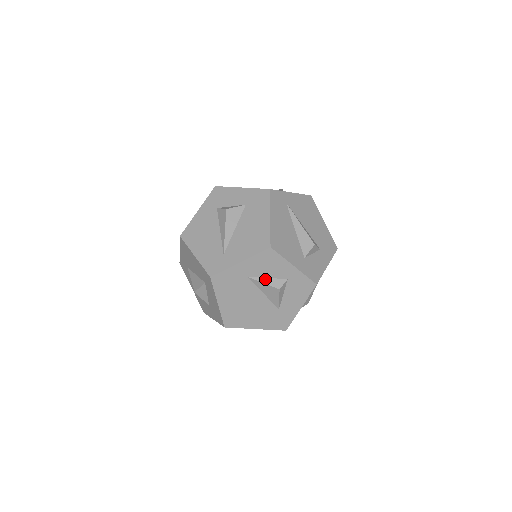
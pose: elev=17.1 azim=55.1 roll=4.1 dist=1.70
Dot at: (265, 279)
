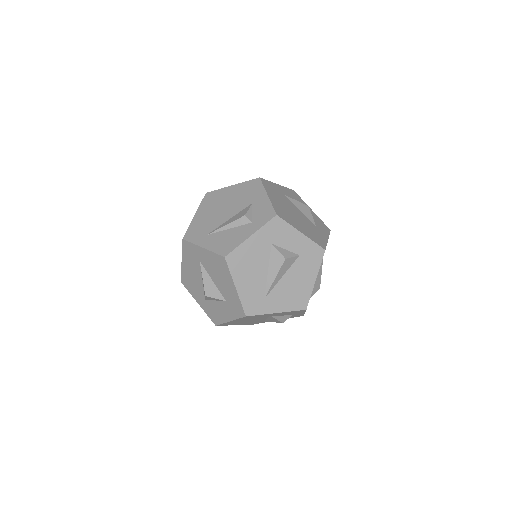
Dot at: (279, 316)
